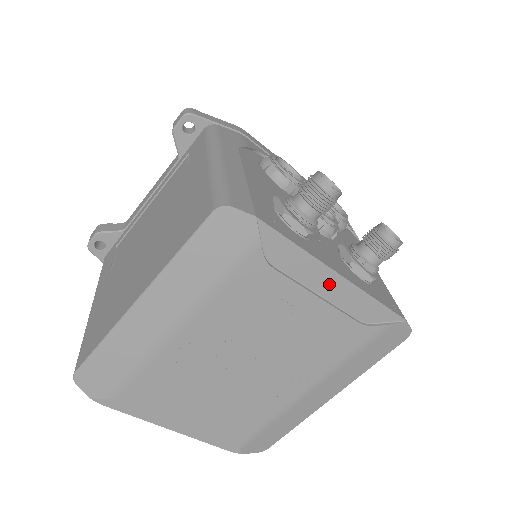
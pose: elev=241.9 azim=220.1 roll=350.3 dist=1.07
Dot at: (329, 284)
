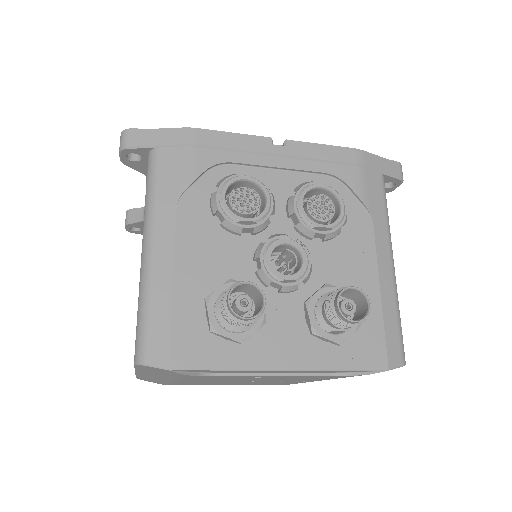
Dot at: (281, 371)
